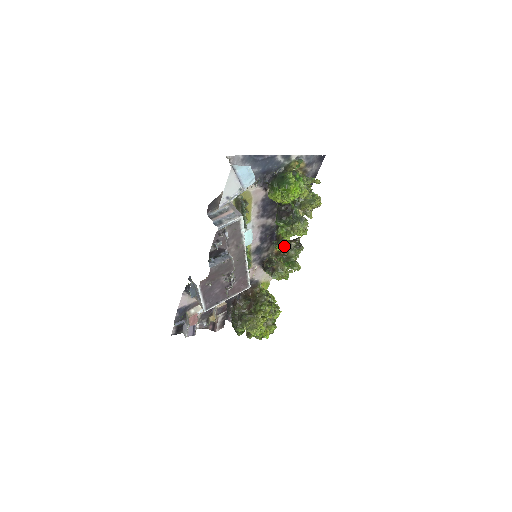
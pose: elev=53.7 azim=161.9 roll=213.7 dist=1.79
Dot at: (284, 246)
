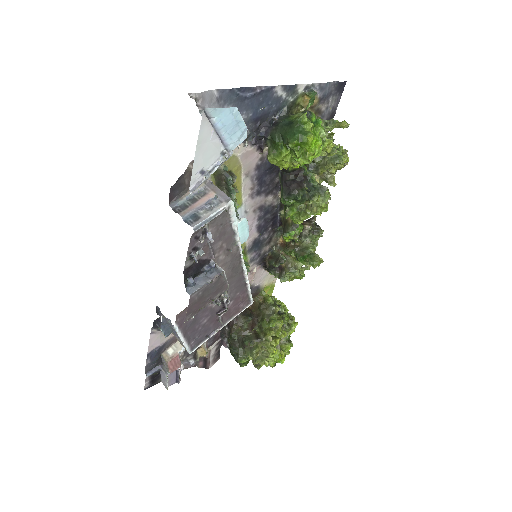
Dot at: (295, 233)
